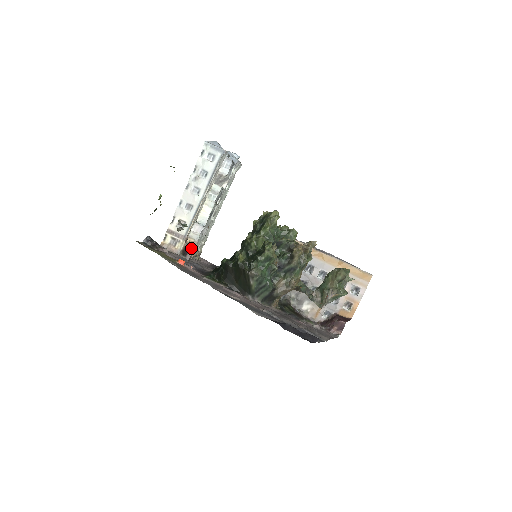
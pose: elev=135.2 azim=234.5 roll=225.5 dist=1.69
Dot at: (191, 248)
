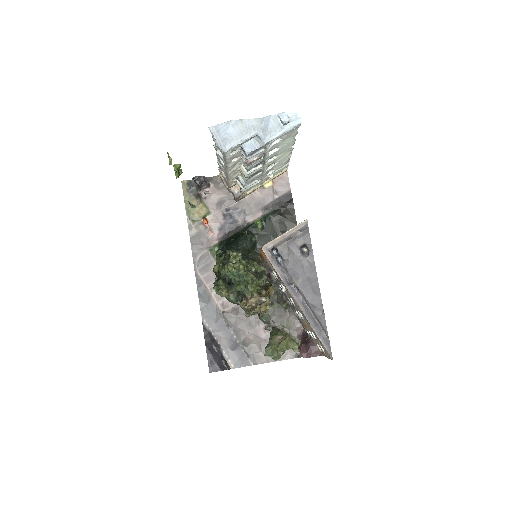
Dot at: (235, 196)
